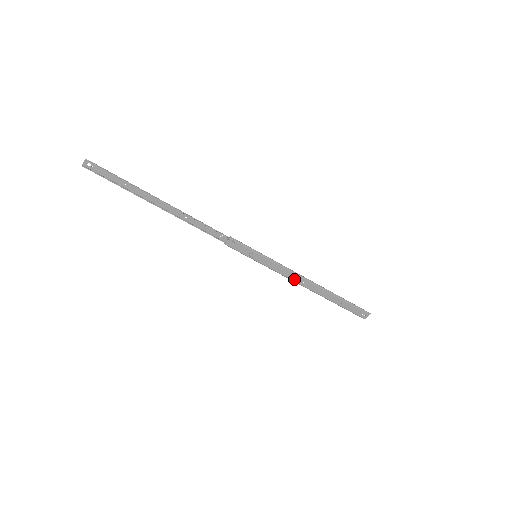
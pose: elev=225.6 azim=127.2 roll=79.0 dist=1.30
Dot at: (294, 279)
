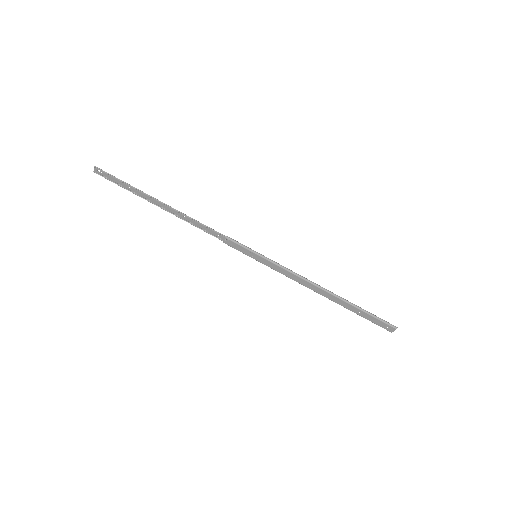
Dot at: (300, 282)
